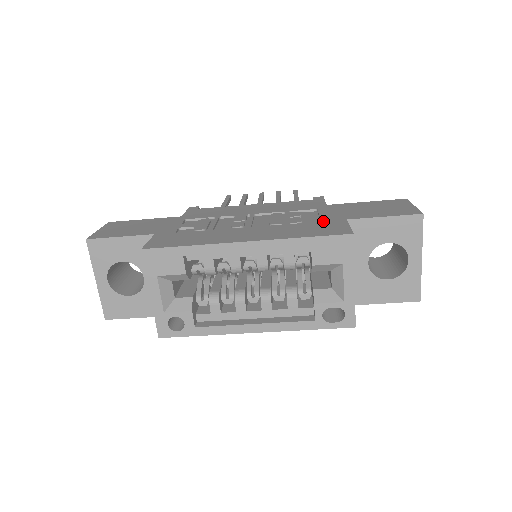
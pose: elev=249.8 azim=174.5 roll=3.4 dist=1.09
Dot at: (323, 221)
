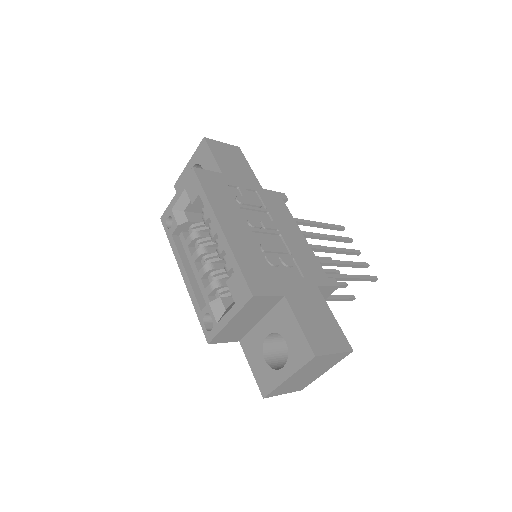
Dot at: (276, 279)
